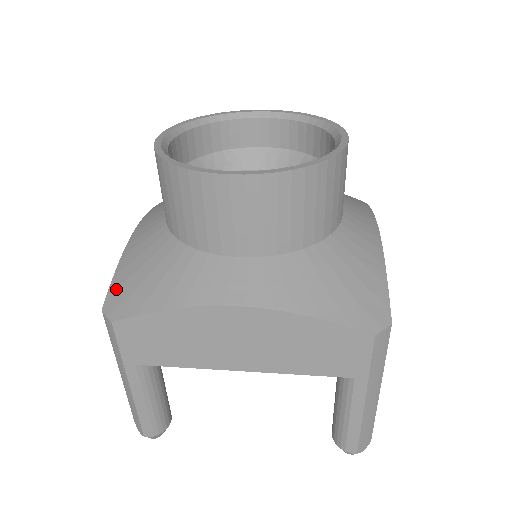
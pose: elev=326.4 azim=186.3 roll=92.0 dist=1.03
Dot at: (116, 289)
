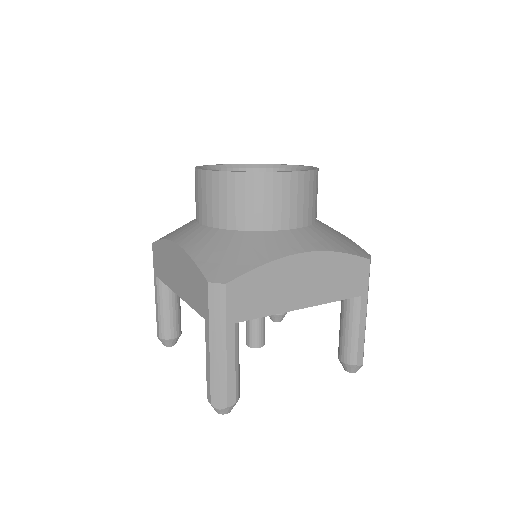
Dot at: occluded
